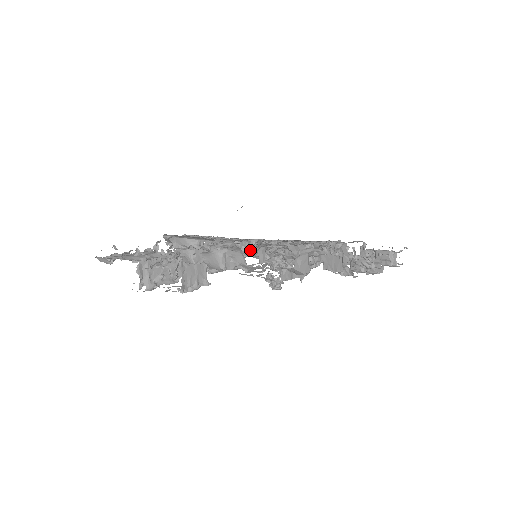
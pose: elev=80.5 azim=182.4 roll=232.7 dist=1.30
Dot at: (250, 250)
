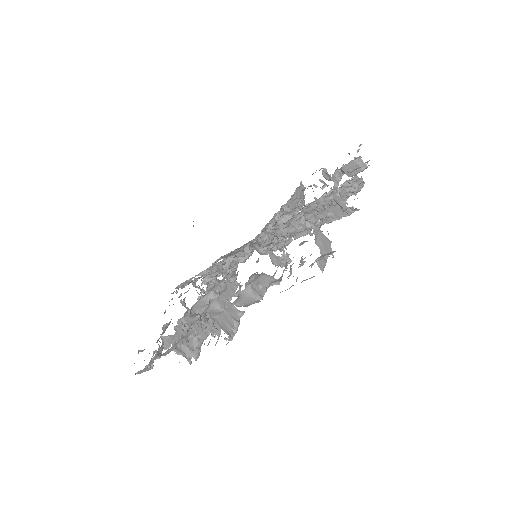
Dot at: (247, 256)
